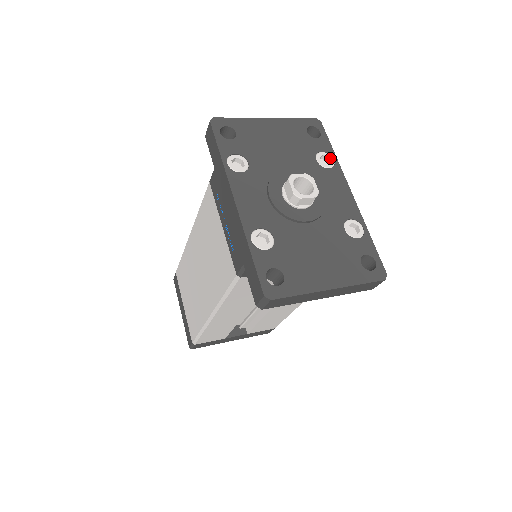
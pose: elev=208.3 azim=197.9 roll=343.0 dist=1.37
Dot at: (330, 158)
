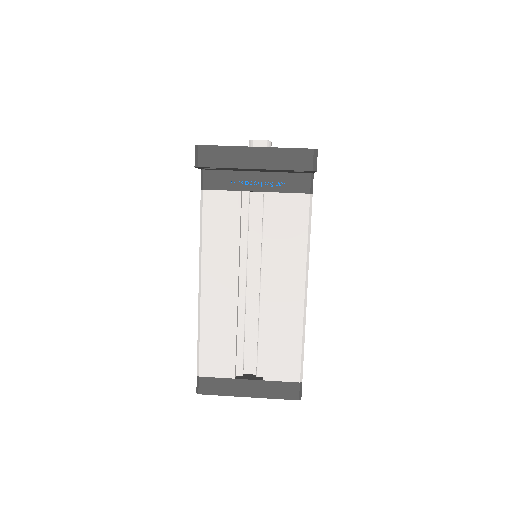
Dot at: occluded
